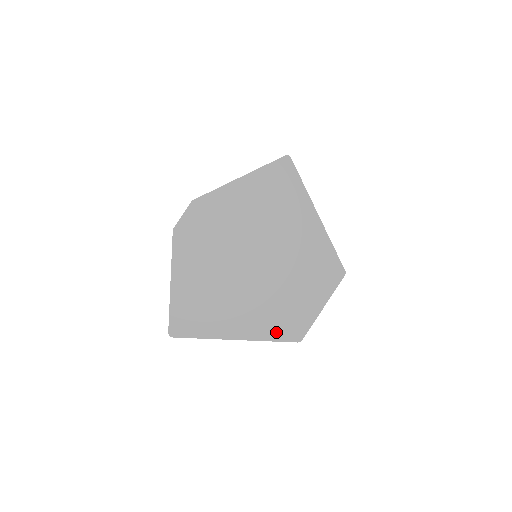
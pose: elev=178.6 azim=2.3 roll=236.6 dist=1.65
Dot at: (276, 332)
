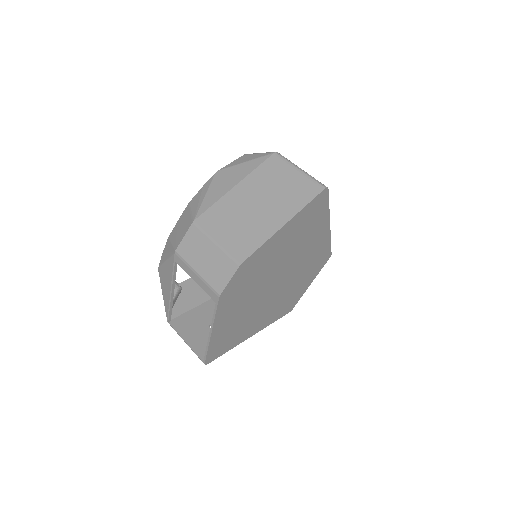
Dot at: (278, 315)
